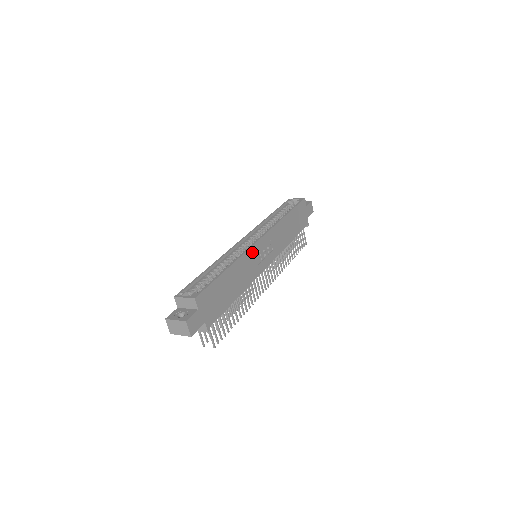
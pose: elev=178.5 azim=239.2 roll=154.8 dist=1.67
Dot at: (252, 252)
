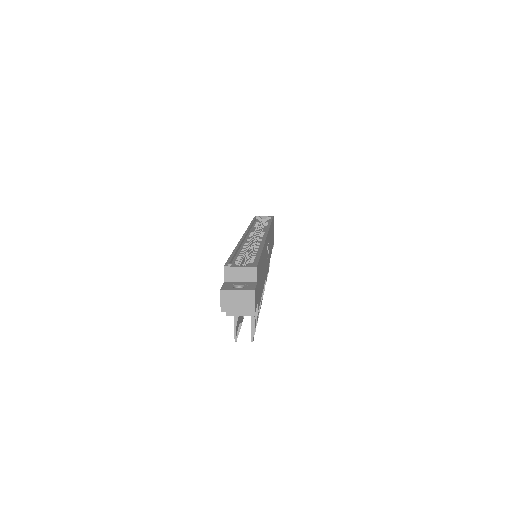
Dot at: (266, 245)
